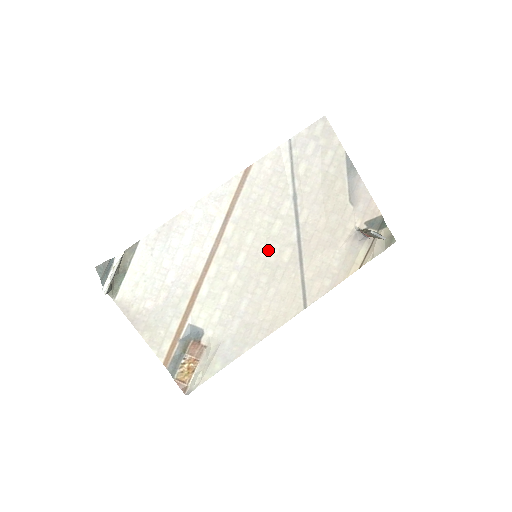
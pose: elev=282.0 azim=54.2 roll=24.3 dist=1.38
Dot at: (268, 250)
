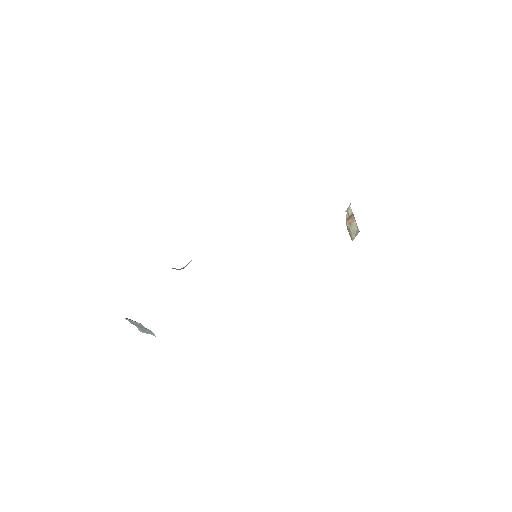
Dot at: occluded
